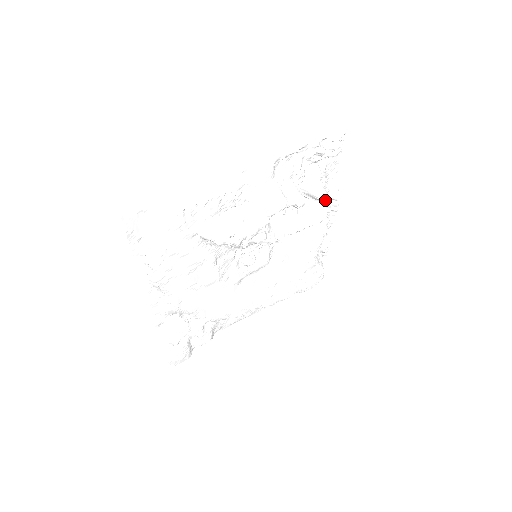
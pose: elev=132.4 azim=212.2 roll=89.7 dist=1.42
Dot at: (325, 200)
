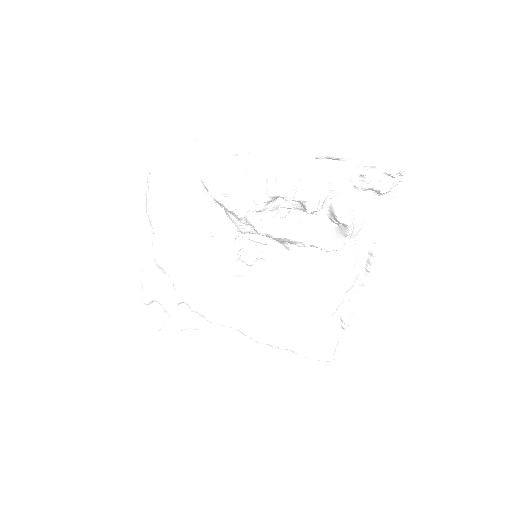
Dot at: (341, 221)
